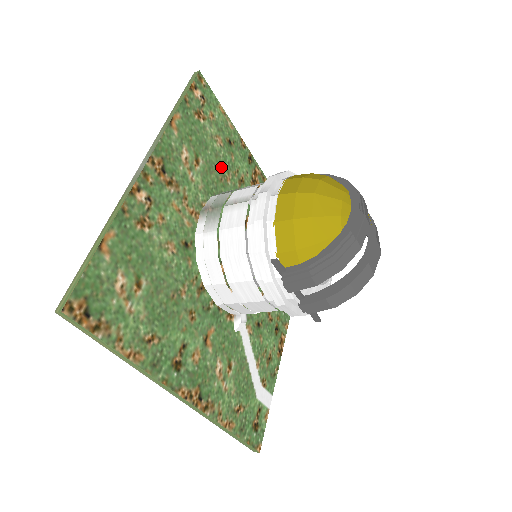
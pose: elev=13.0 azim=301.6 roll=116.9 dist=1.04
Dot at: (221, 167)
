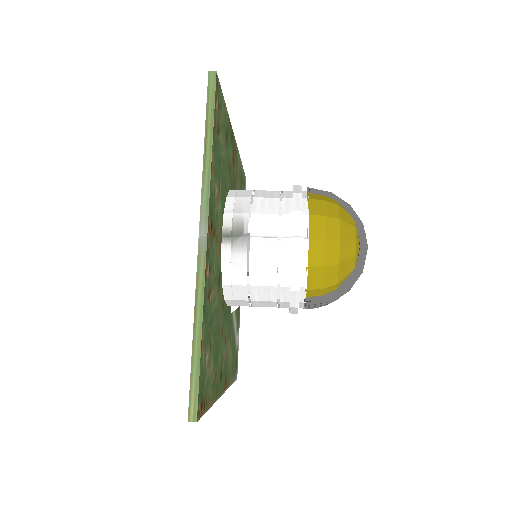
Dot at: (225, 172)
